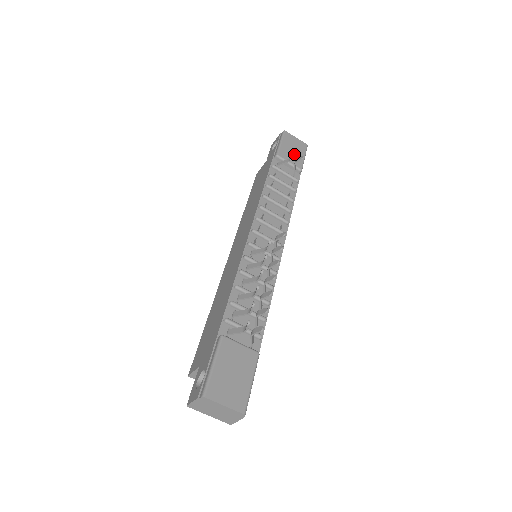
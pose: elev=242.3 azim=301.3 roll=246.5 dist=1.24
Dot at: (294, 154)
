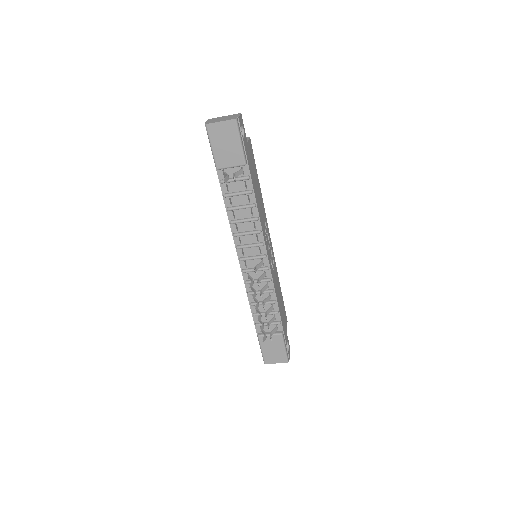
Dot at: (229, 151)
